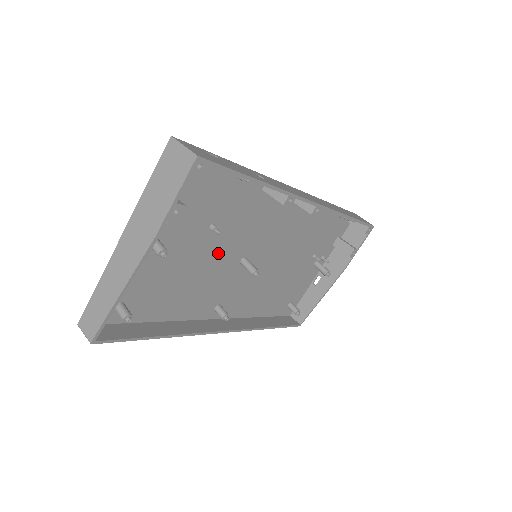
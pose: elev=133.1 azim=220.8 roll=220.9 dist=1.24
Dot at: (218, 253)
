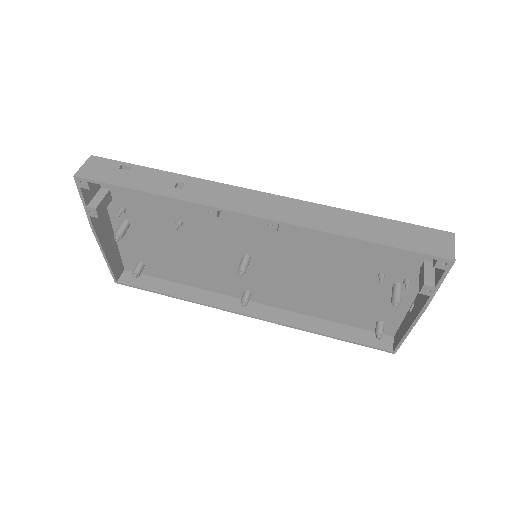
Dot at: (207, 244)
